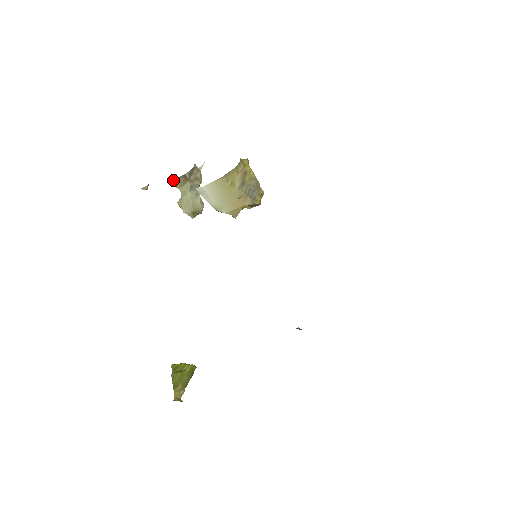
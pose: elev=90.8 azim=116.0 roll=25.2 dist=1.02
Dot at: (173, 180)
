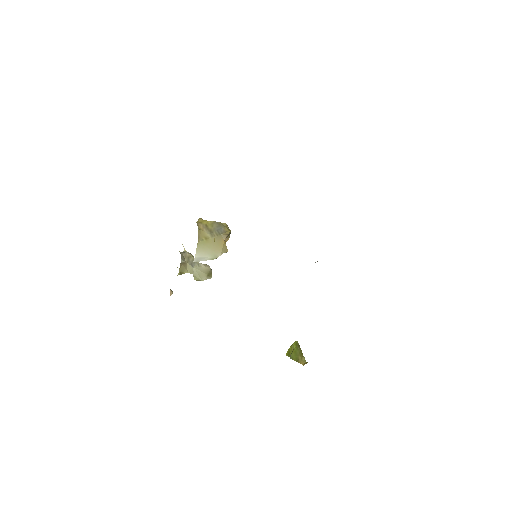
Dot at: (179, 272)
